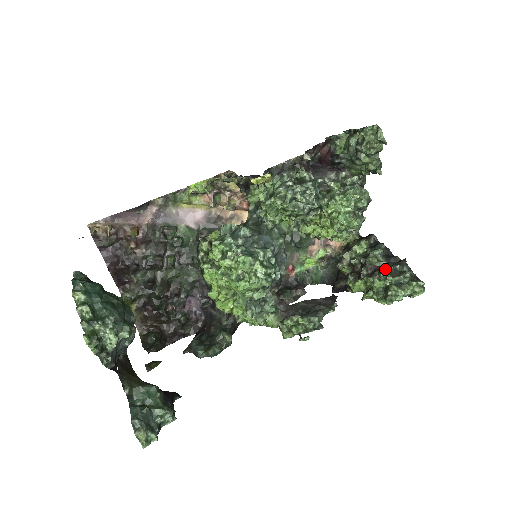
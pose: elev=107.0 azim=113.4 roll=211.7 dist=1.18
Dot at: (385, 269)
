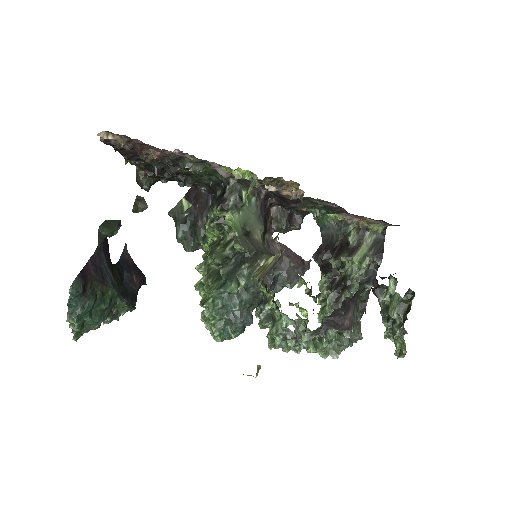
Dot at: occluded
